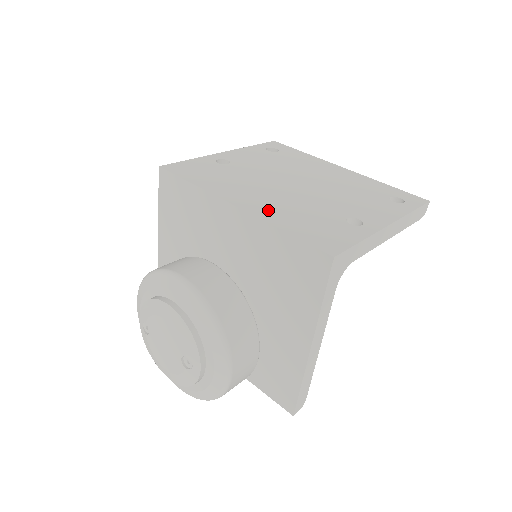
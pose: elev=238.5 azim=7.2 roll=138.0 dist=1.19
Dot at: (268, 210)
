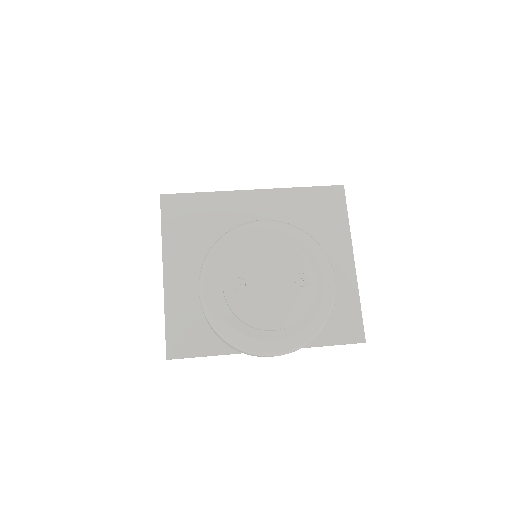
Dot at: occluded
